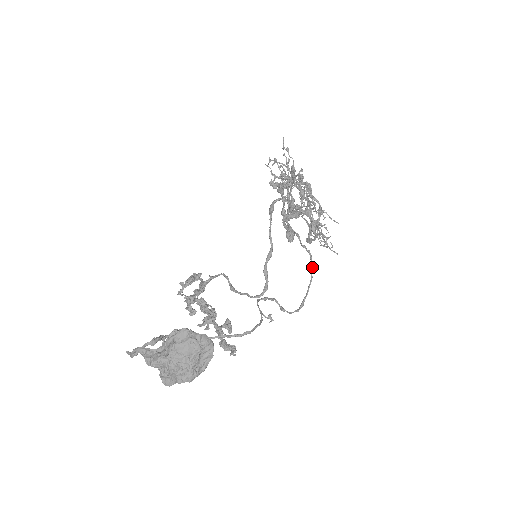
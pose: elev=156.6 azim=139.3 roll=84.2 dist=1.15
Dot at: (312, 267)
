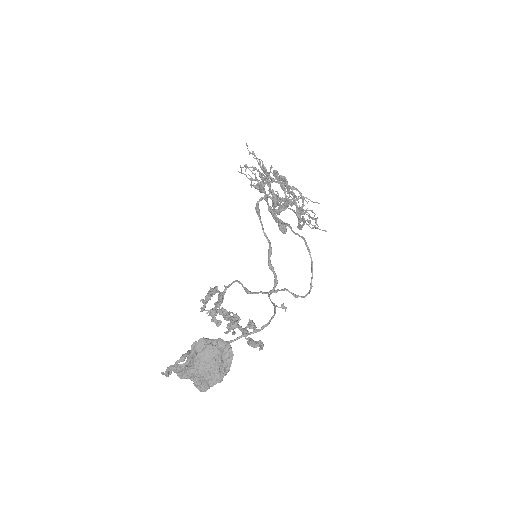
Dot at: (309, 250)
